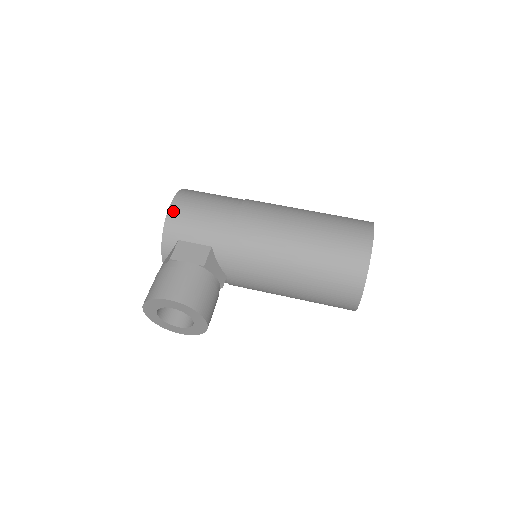
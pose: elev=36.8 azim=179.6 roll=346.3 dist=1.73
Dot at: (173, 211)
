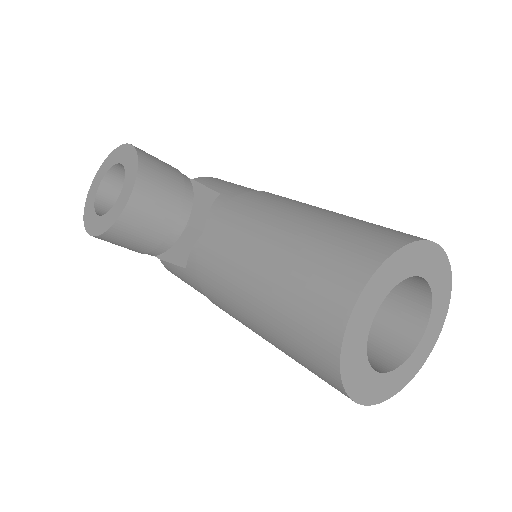
Dot at: occluded
